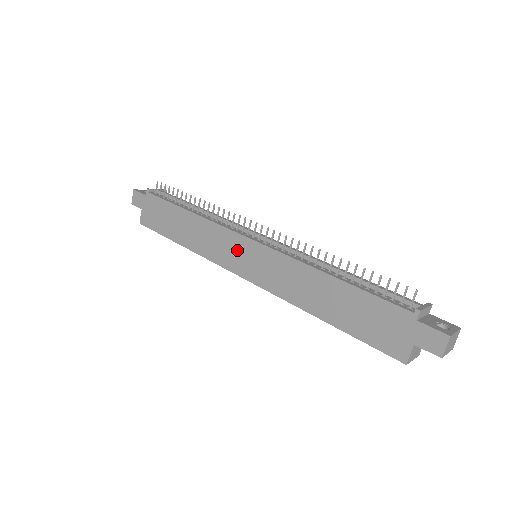
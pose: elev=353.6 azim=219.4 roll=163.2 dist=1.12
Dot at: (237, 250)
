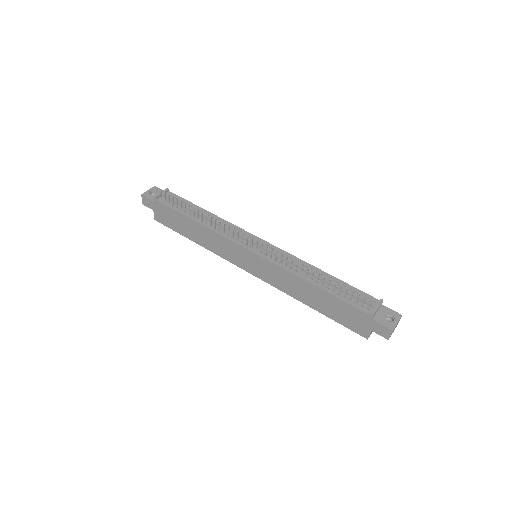
Dot at: (241, 255)
